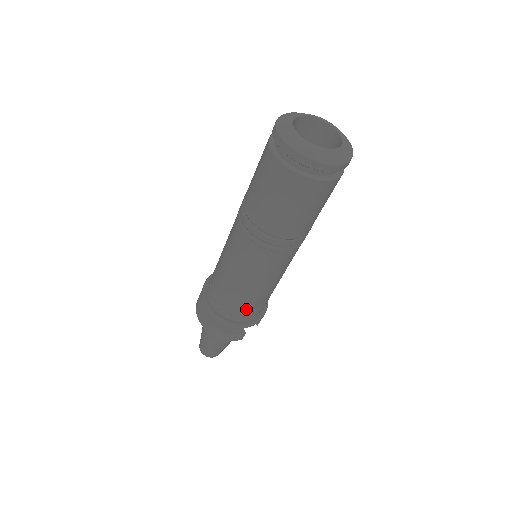
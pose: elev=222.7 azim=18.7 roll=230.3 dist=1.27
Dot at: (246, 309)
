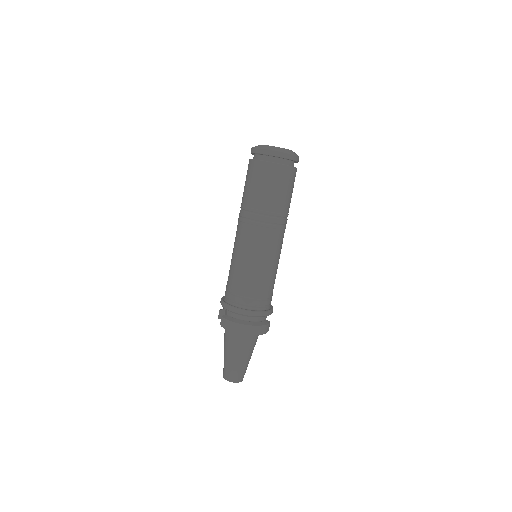
Dot at: (270, 294)
